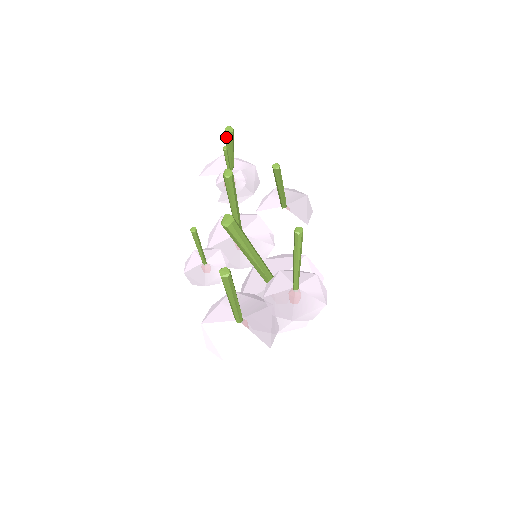
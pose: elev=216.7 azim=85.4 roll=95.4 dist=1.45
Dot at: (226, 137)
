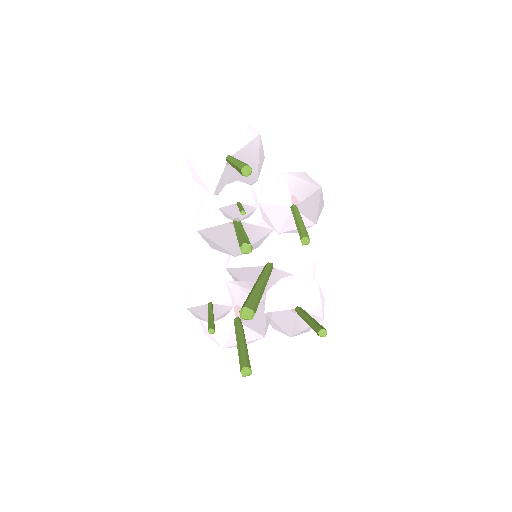
Dot at: (240, 172)
